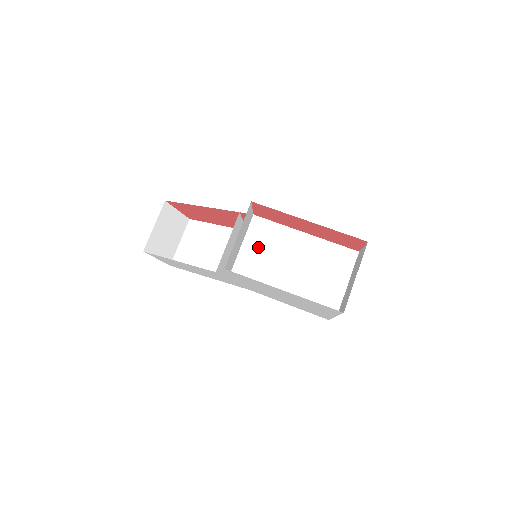
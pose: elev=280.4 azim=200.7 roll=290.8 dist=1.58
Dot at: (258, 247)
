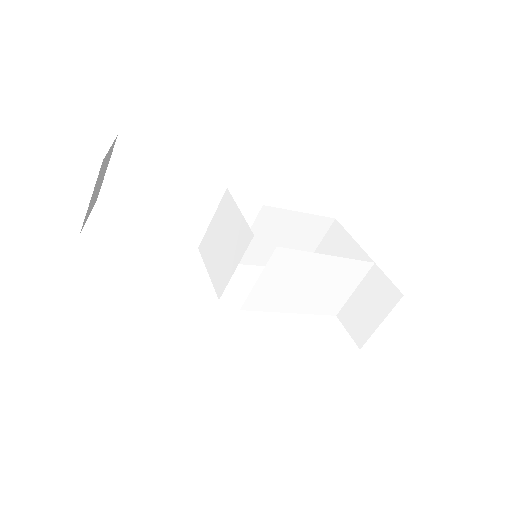
Dot at: (276, 278)
